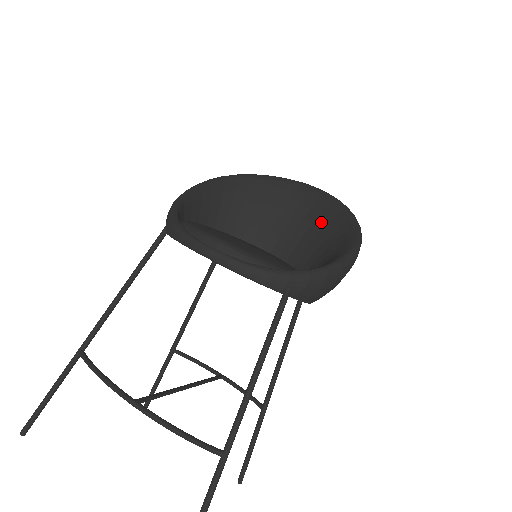
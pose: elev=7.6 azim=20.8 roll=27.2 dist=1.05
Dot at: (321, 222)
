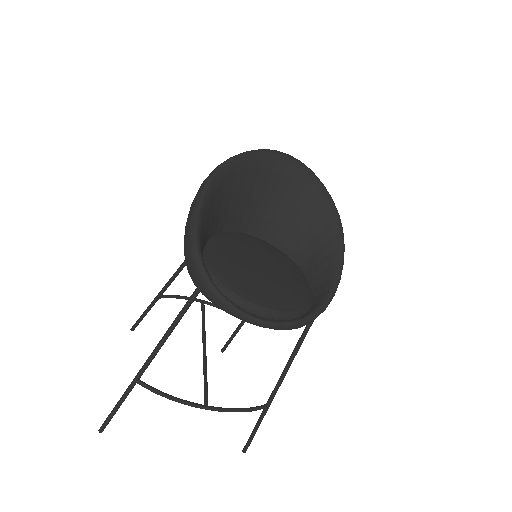
Dot at: (302, 204)
